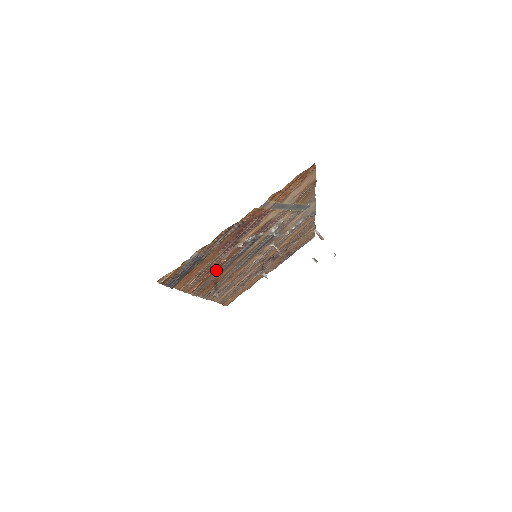
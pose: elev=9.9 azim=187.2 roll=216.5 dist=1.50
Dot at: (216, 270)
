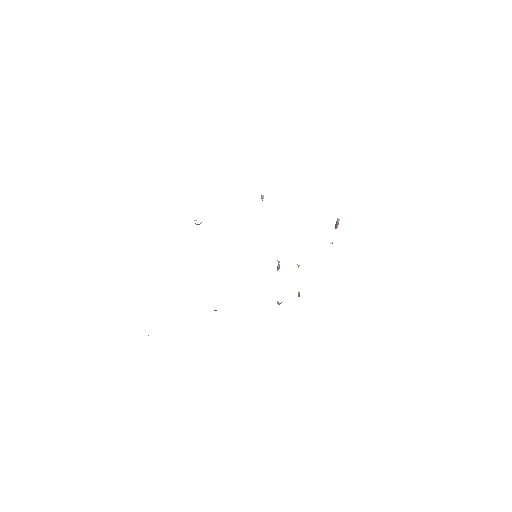
Dot at: occluded
